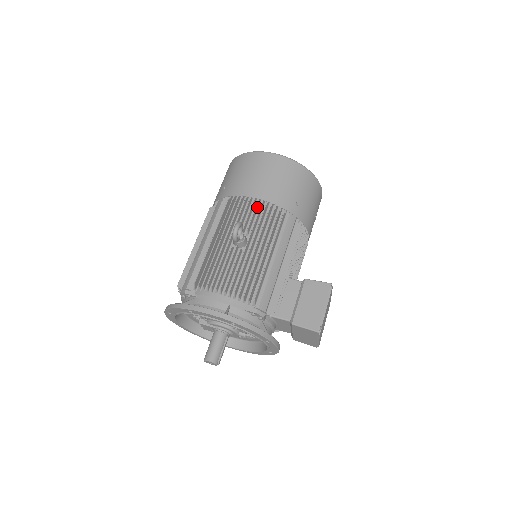
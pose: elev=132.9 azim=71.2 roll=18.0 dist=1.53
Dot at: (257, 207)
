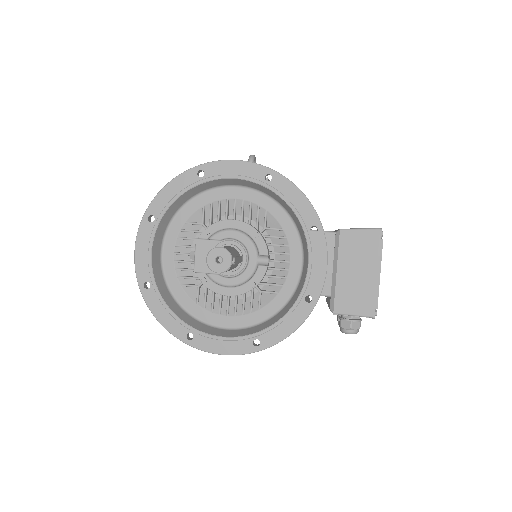
Dot at: occluded
